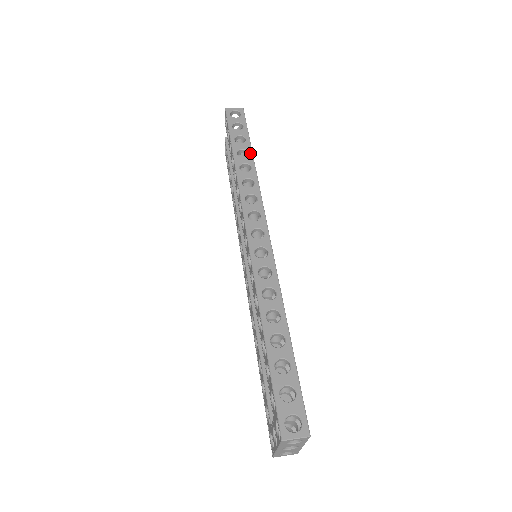
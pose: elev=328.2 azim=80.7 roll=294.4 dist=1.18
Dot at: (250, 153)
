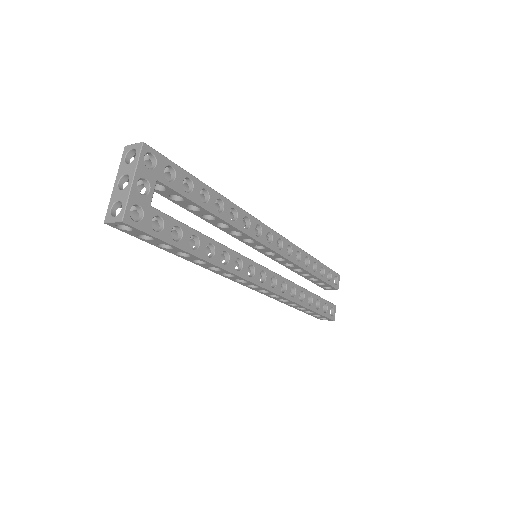
Dot at: (314, 258)
